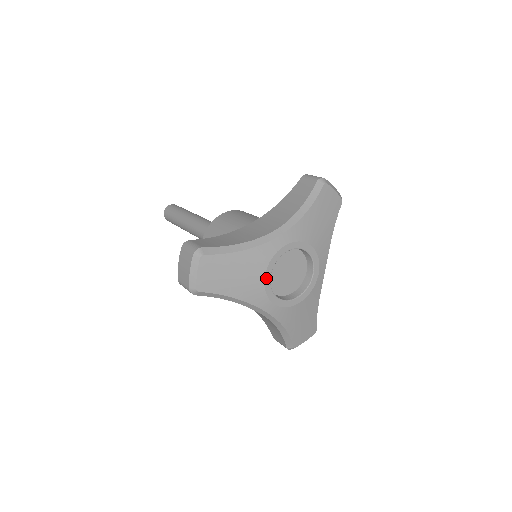
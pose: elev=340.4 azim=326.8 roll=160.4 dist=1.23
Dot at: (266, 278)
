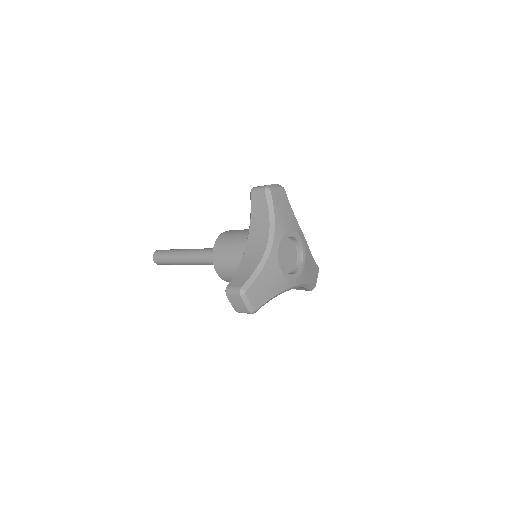
Dot at: (282, 271)
